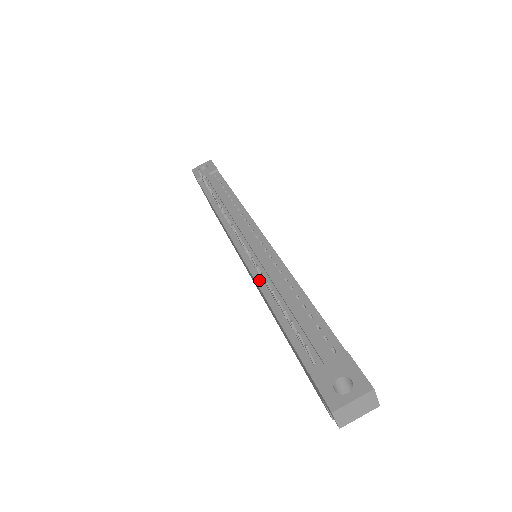
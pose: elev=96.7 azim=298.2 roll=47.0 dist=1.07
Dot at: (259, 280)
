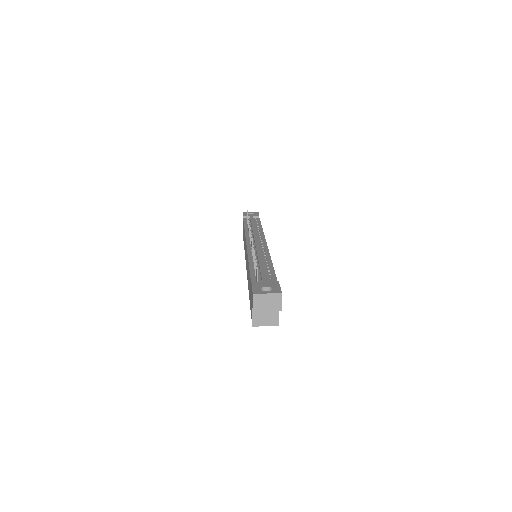
Dot at: (250, 255)
